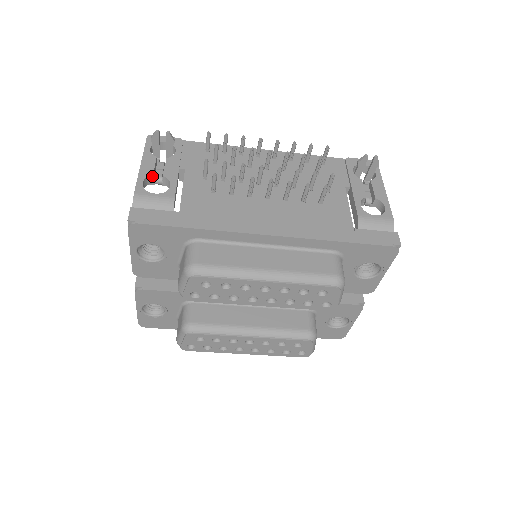
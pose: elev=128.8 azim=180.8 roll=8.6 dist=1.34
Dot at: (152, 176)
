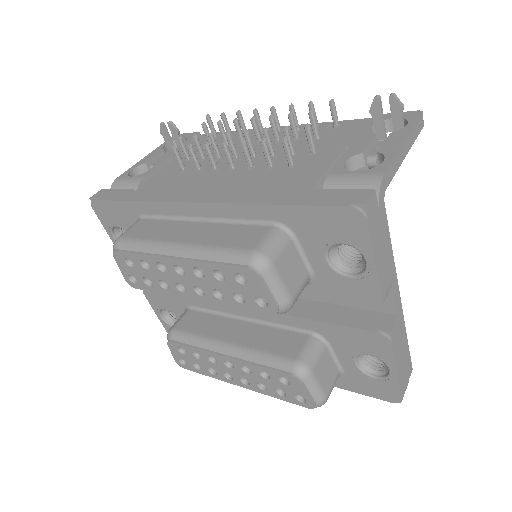
Dot at: (145, 164)
